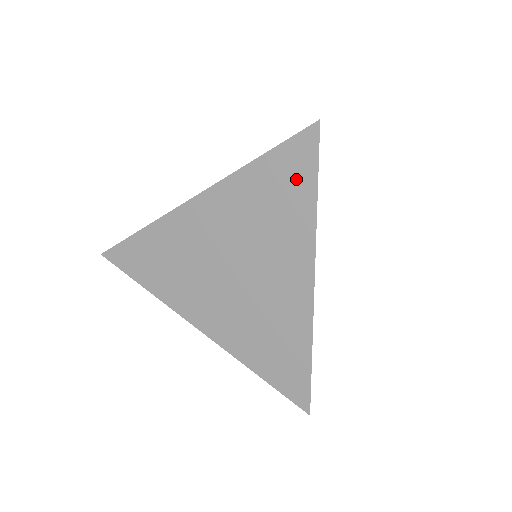
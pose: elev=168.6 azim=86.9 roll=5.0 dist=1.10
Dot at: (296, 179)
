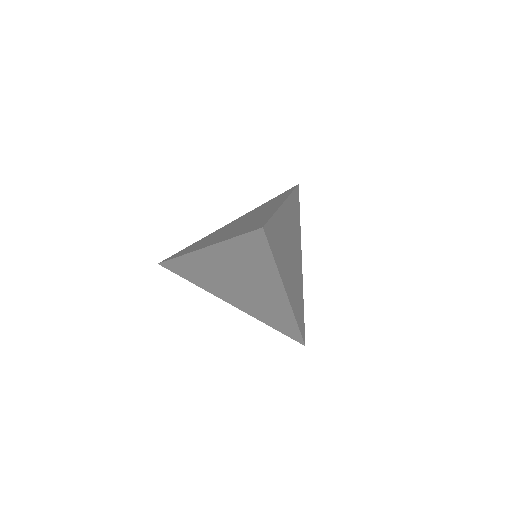
Dot at: (259, 252)
